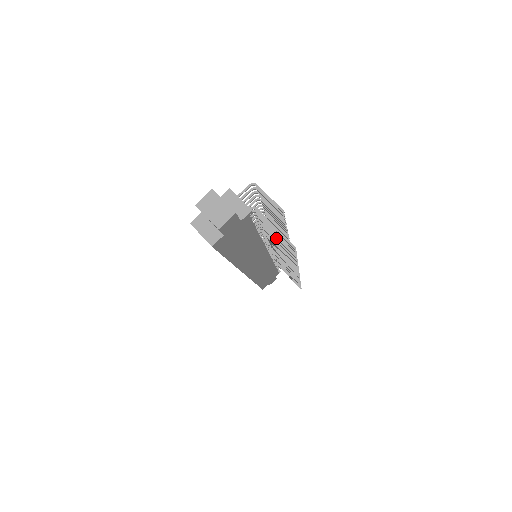
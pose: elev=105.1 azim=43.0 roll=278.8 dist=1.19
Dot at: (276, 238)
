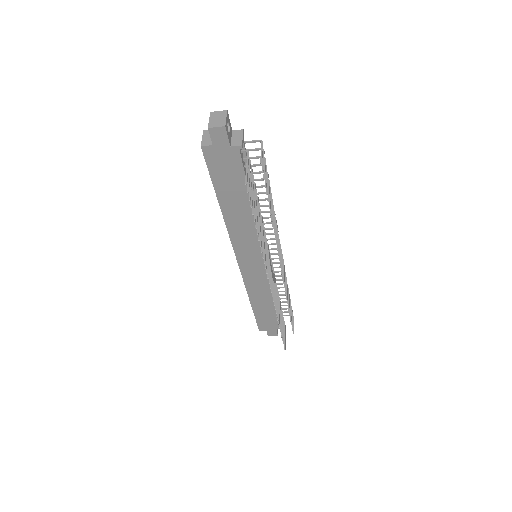
Dot at: (253, 198)
